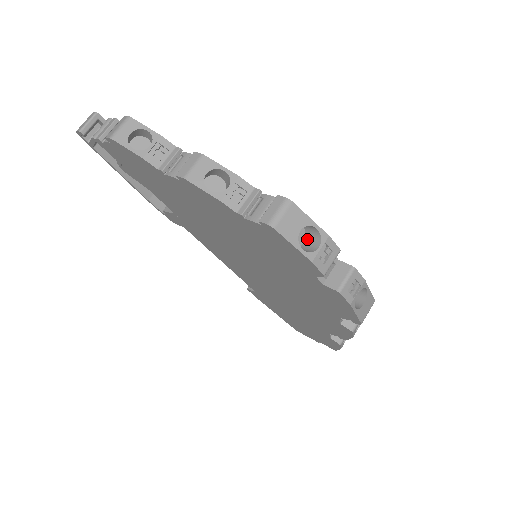
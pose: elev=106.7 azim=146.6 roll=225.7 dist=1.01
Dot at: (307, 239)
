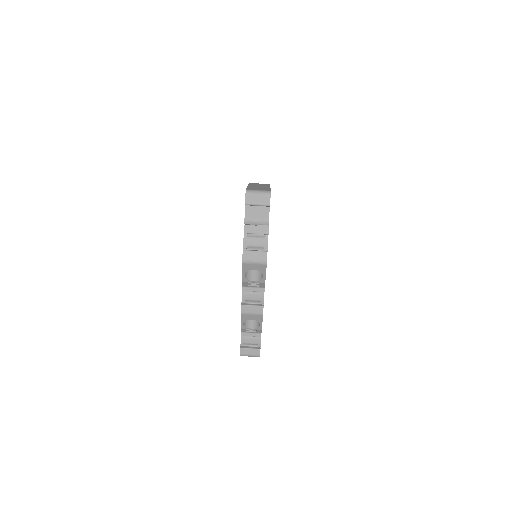
Dot at: occluded
